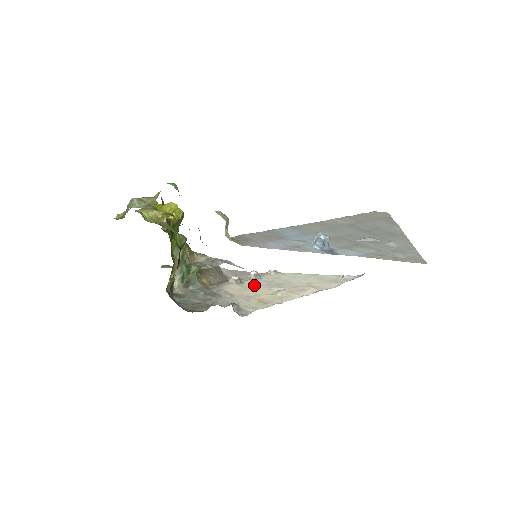
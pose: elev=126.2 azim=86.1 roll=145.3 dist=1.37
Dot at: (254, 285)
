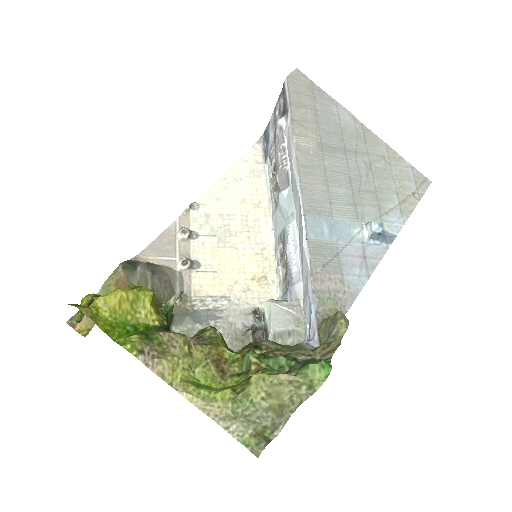
Dot at: (213, 256)
